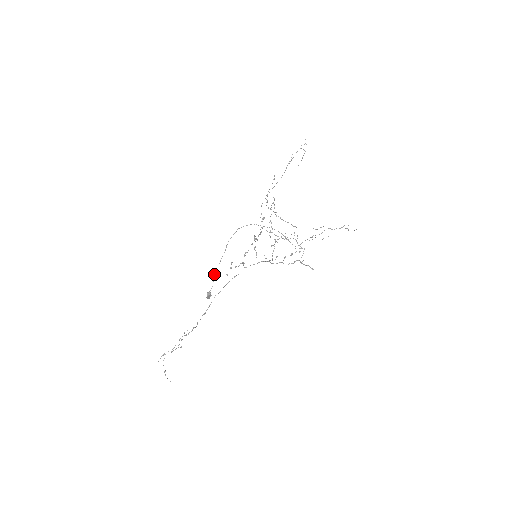
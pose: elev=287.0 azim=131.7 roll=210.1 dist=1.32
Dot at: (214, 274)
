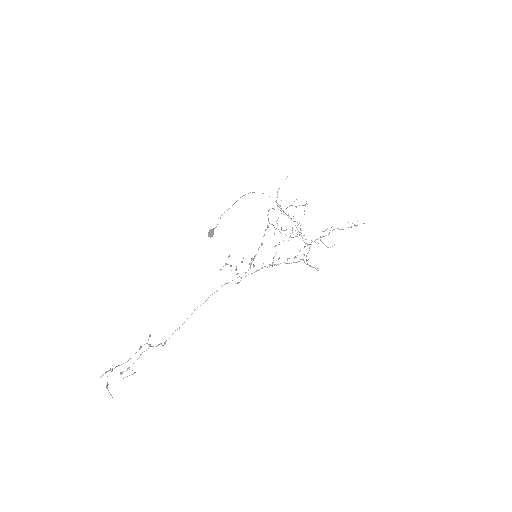
Dot at: (220, 218)
